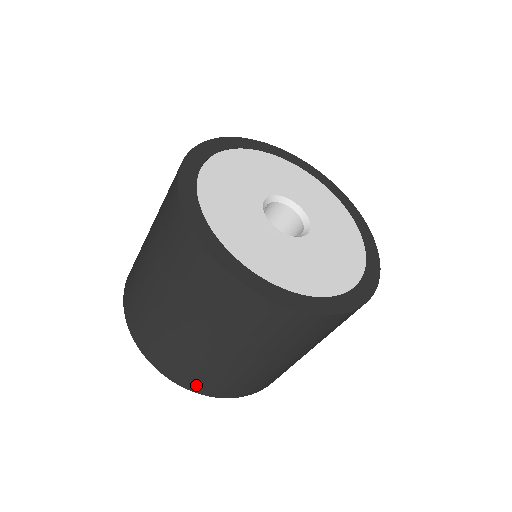
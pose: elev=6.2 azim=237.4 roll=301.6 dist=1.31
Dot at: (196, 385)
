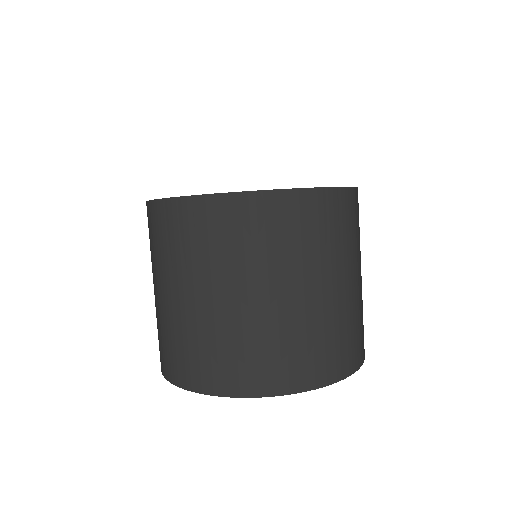
Dot at: (196, 377)
